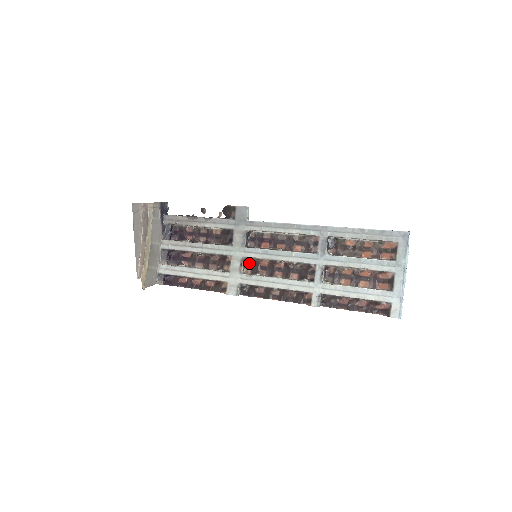
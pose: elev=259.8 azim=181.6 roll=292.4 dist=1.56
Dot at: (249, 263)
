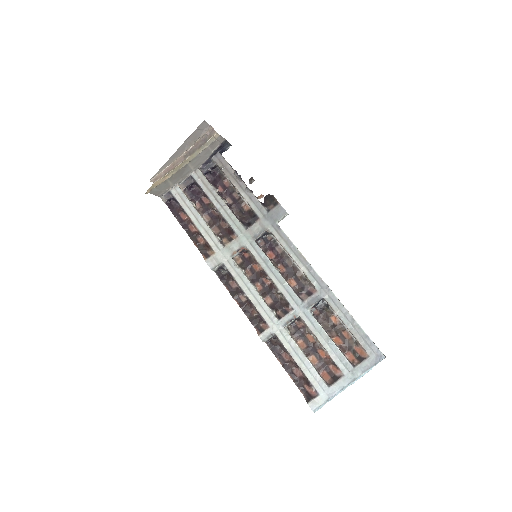
Dot at: (245, 255)
